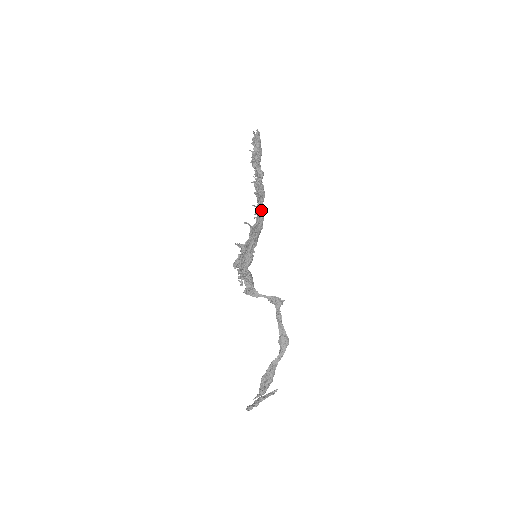
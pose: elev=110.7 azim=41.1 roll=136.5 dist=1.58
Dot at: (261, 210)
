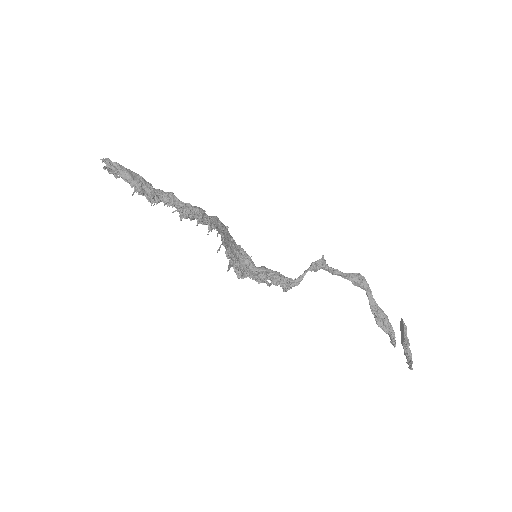
Dot at: (213, 222)
